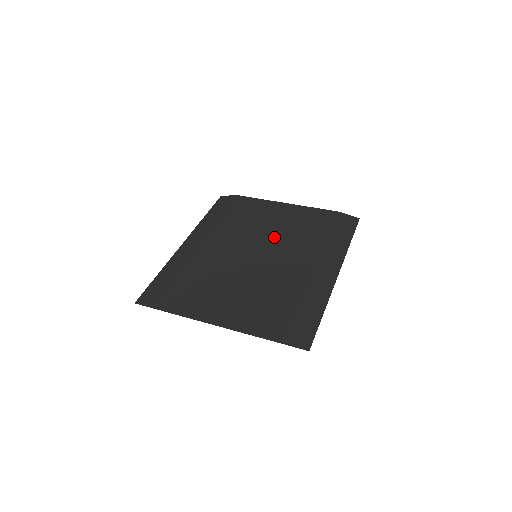
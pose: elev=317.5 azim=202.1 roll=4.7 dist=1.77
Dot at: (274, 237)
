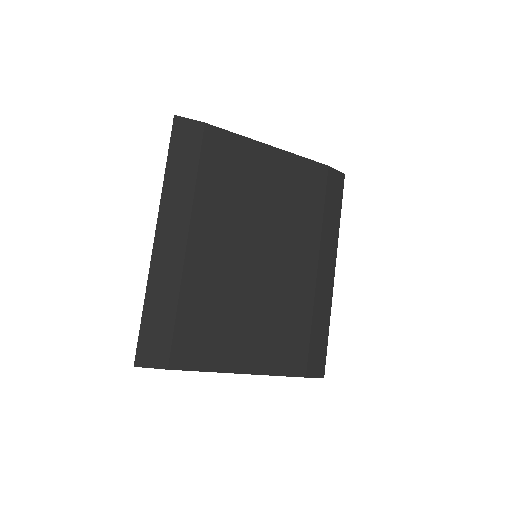
Dot at: (271, 221)
